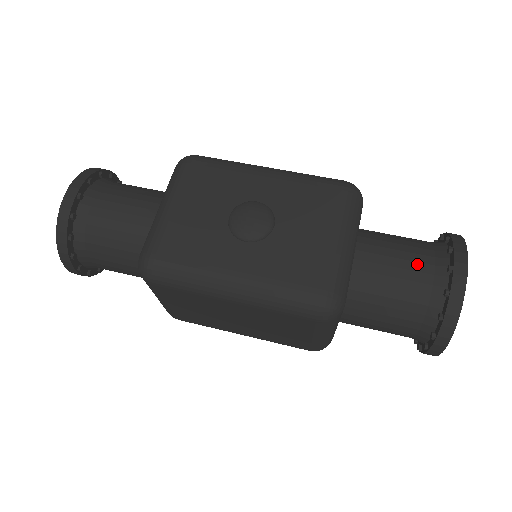
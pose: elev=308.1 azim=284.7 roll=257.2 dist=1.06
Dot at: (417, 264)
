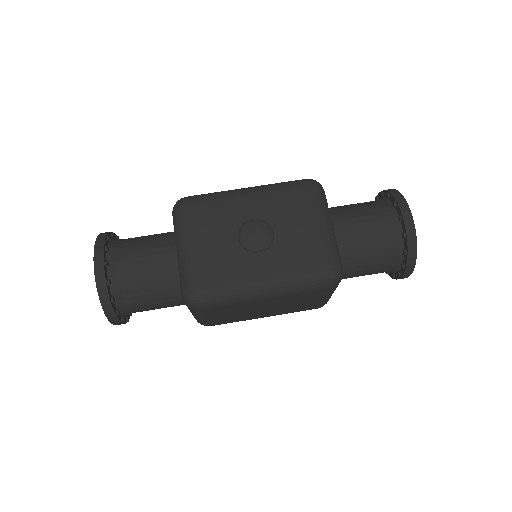
Dot at: (377, 222)
